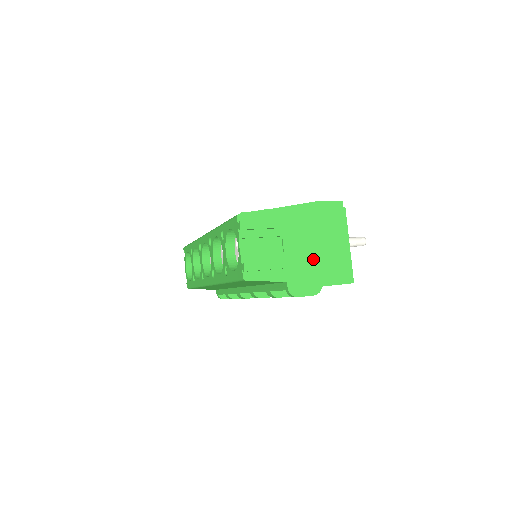
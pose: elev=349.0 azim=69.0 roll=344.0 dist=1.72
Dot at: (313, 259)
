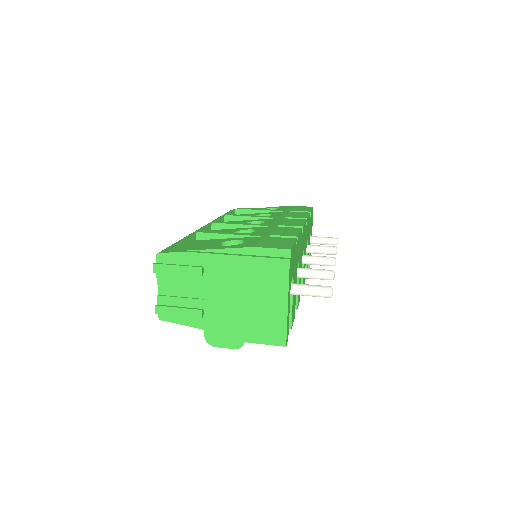
Dot at: (238, 312)
